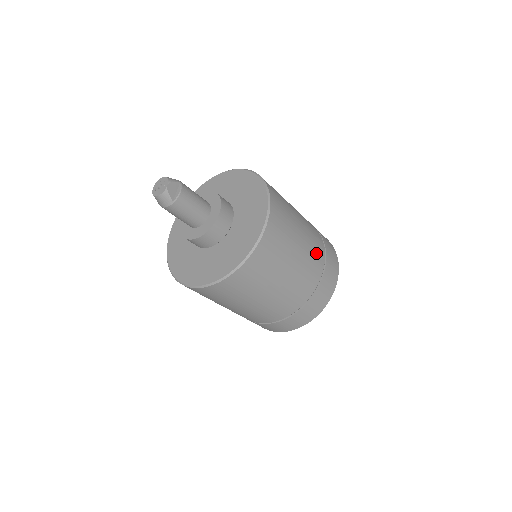
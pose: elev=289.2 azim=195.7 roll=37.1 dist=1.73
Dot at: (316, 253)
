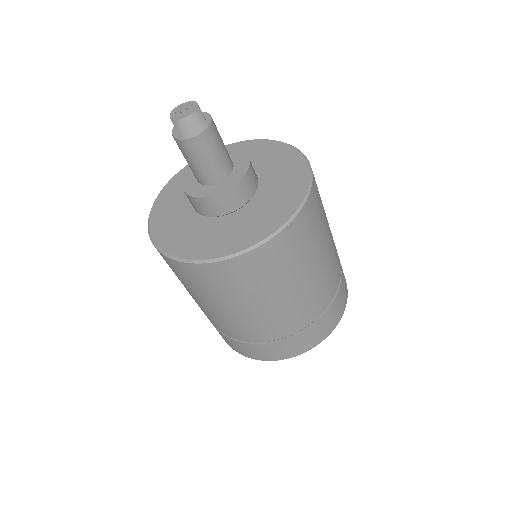
Dot at: occluded
